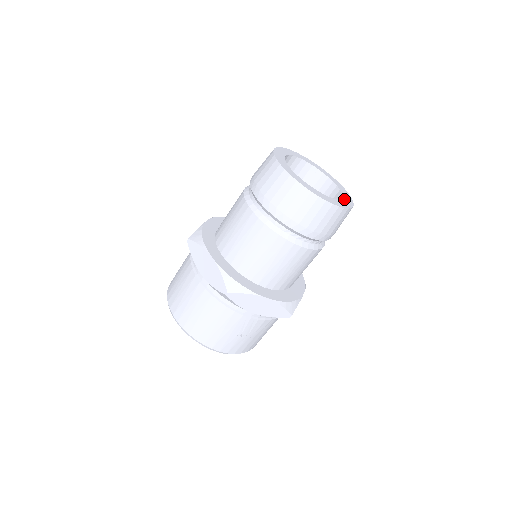
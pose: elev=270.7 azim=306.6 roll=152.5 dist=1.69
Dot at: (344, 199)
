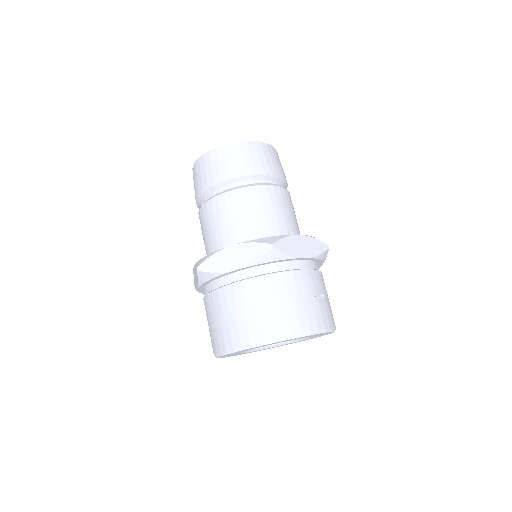
Dot at: occluded
